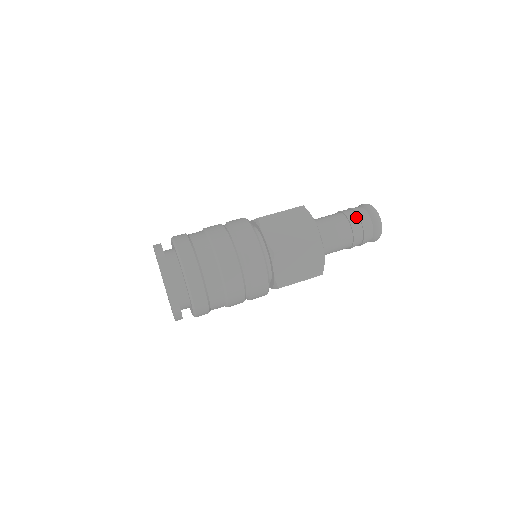
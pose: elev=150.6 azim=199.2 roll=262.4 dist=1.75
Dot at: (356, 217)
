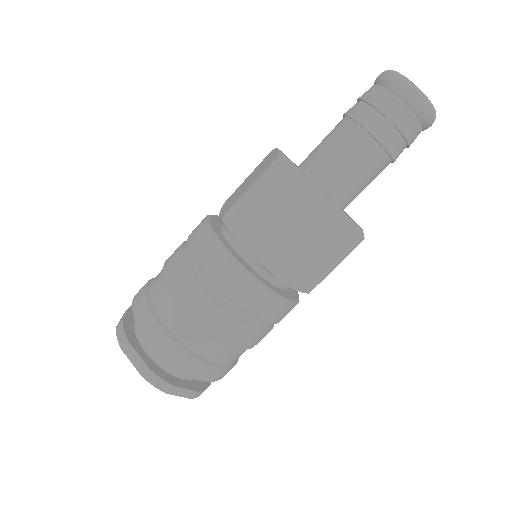
Dot at: (356, 103)
